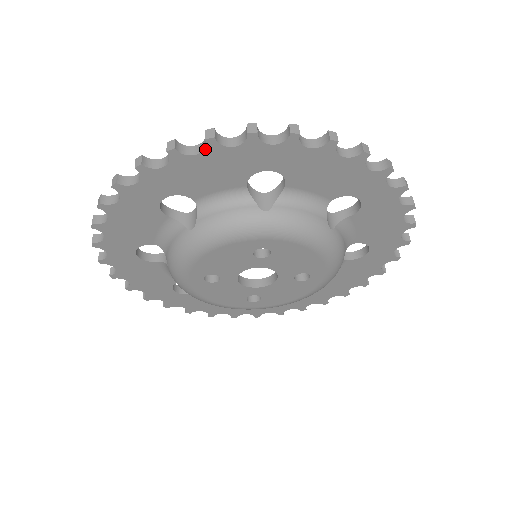
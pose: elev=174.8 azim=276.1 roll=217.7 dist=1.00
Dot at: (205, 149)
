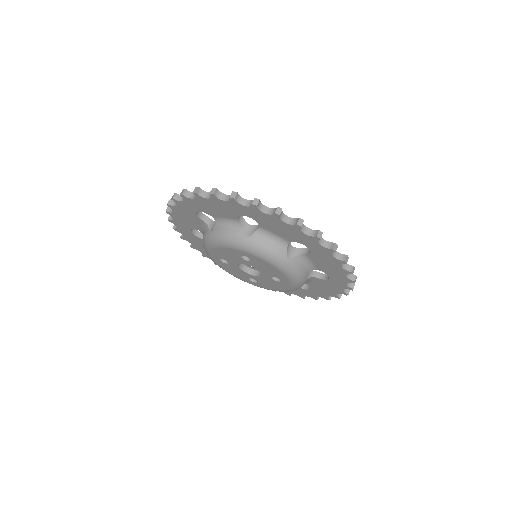
Dot at: (211, 197)
